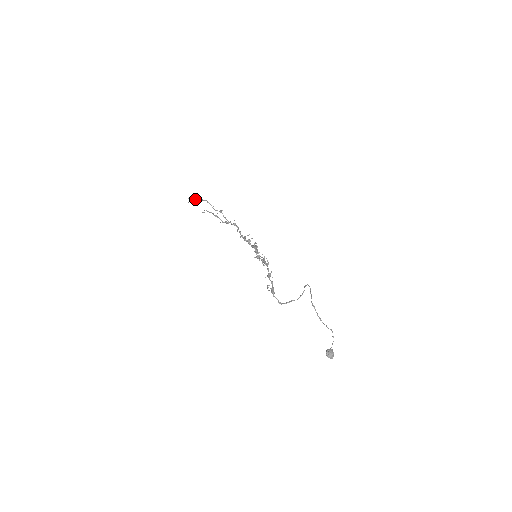
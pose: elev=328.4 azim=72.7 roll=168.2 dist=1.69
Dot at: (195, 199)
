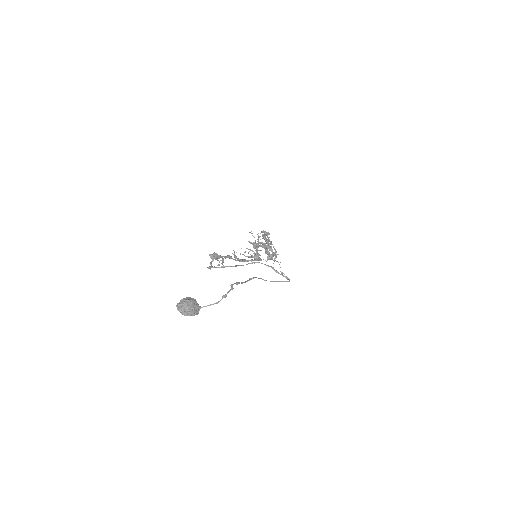
Dot at: occluded
